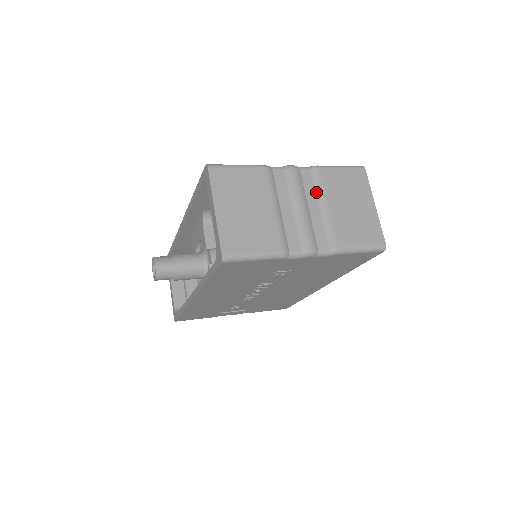
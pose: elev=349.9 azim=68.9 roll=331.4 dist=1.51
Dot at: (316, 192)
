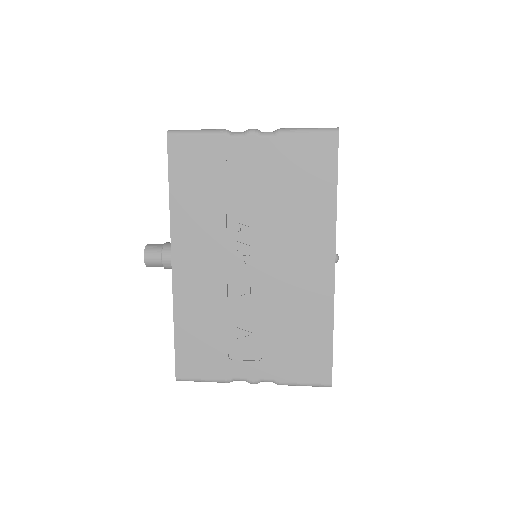
Dot at: occluded
